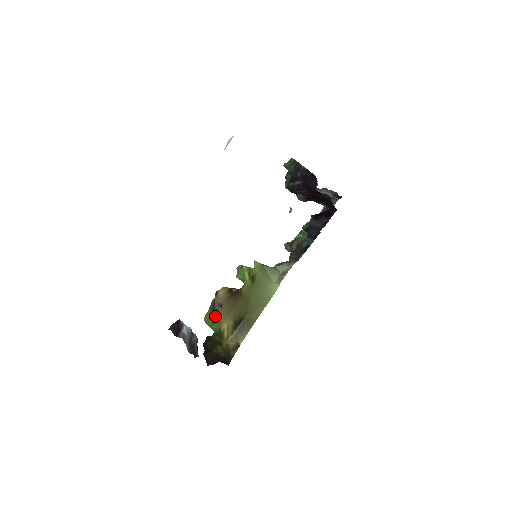
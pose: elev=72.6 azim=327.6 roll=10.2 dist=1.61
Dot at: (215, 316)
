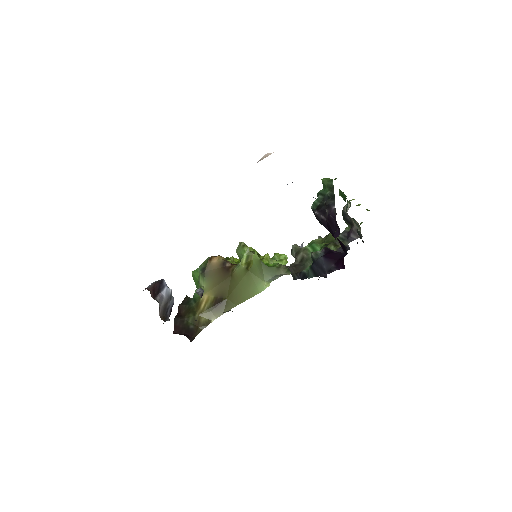
Dot at: (201, 280)
